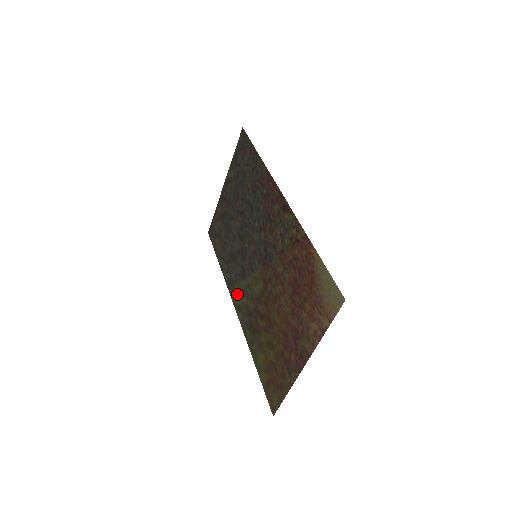
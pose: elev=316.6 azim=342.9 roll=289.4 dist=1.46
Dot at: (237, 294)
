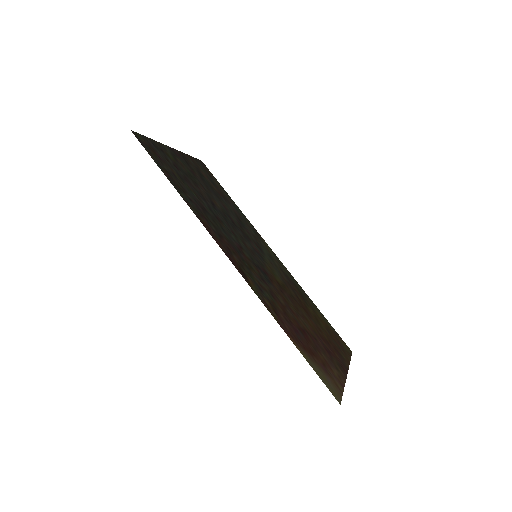
Dot at: (268, 250)
